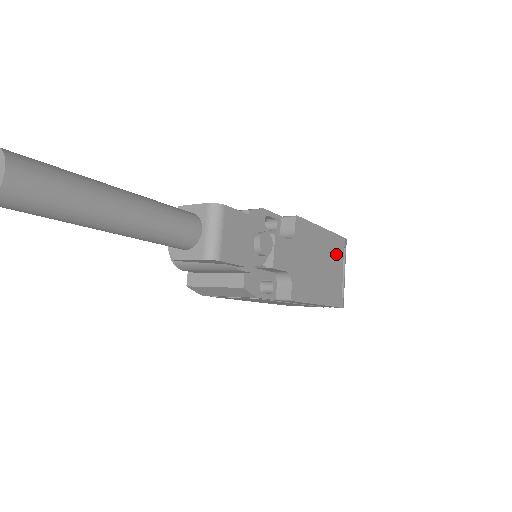
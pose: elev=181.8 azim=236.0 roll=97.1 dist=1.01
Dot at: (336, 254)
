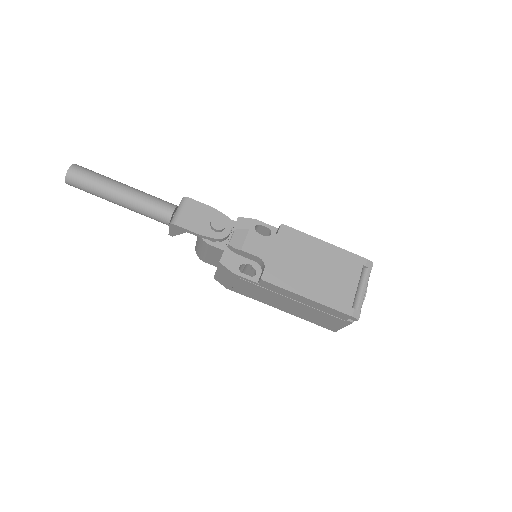
Dot at: (346, 267)
